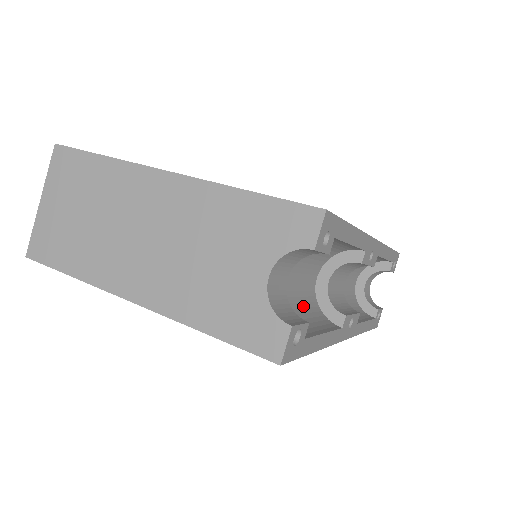
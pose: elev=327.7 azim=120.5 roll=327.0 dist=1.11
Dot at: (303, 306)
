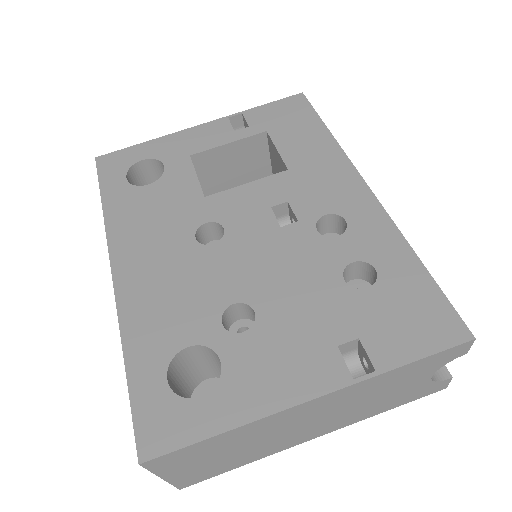
Dot at: occluded
